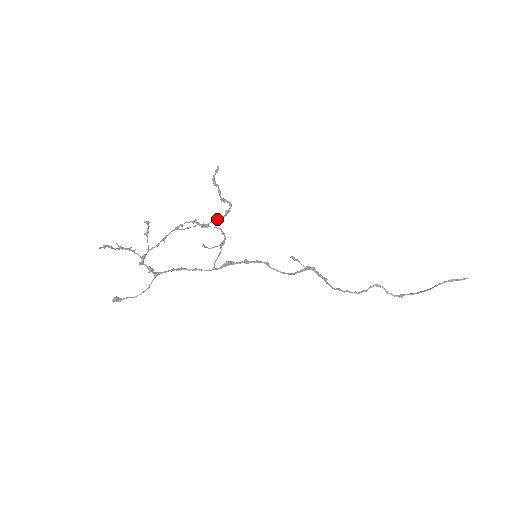
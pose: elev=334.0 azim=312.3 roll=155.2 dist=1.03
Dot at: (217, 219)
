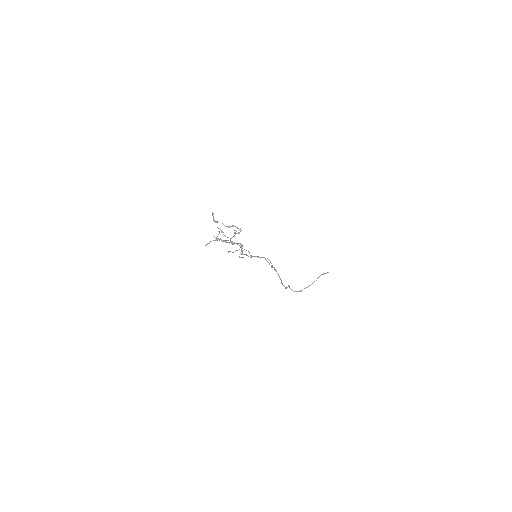
Dot at: occluded
